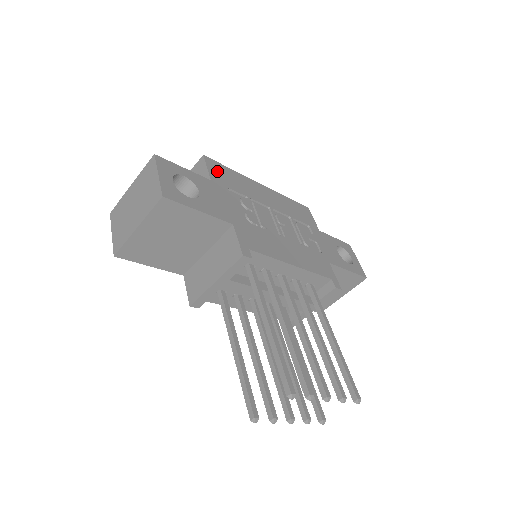
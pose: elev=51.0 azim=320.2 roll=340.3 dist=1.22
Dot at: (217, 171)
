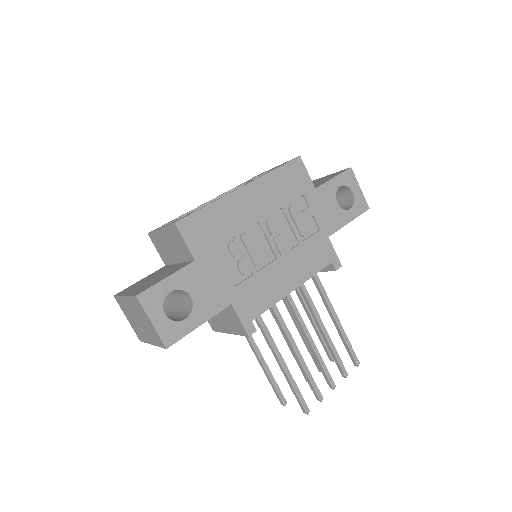
Dot at: (195, 233)
